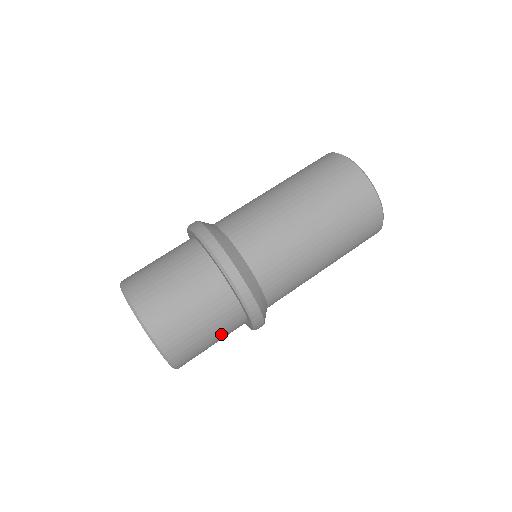
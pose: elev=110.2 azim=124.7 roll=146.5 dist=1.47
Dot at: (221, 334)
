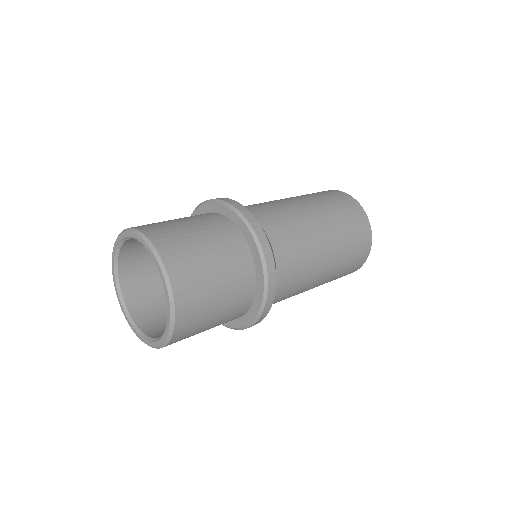
Dot at: (209, 232)
